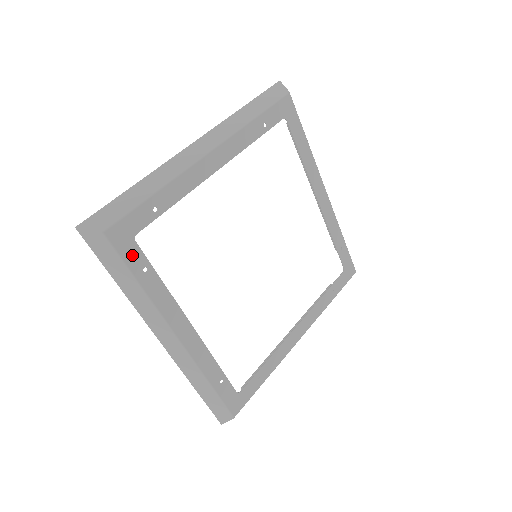
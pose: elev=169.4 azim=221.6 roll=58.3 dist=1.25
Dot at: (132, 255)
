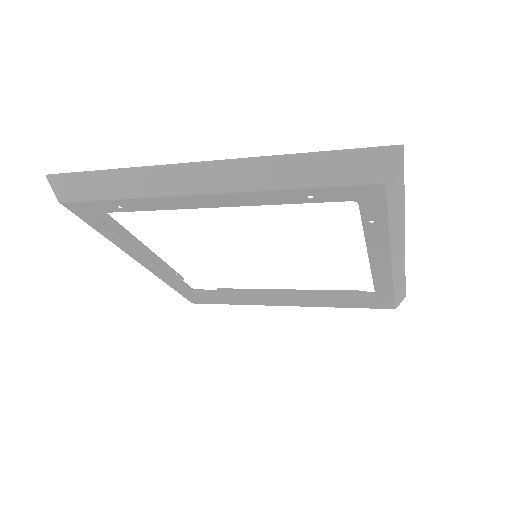
Dot at: (93, 221)
